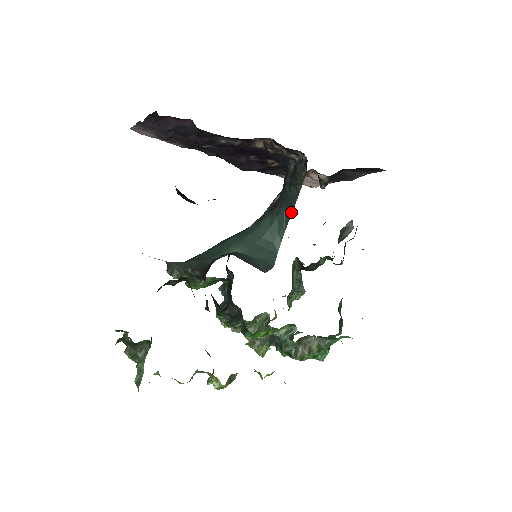
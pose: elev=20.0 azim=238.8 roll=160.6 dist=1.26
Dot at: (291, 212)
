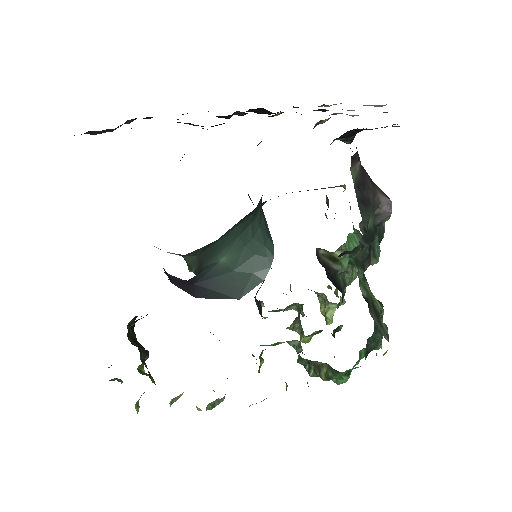
Dot at: occluded
